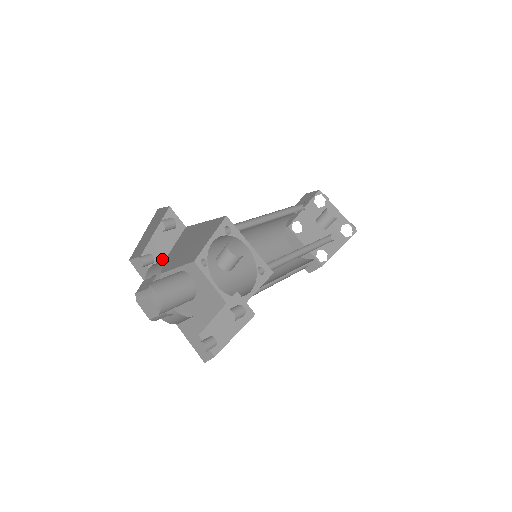
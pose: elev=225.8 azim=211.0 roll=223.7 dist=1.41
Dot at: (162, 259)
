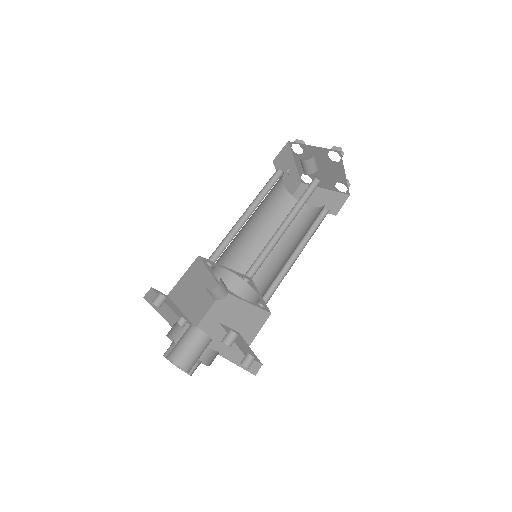
Dot at: (185, 317)
